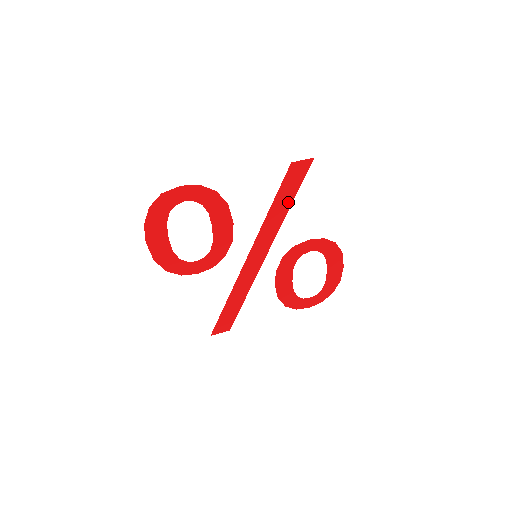
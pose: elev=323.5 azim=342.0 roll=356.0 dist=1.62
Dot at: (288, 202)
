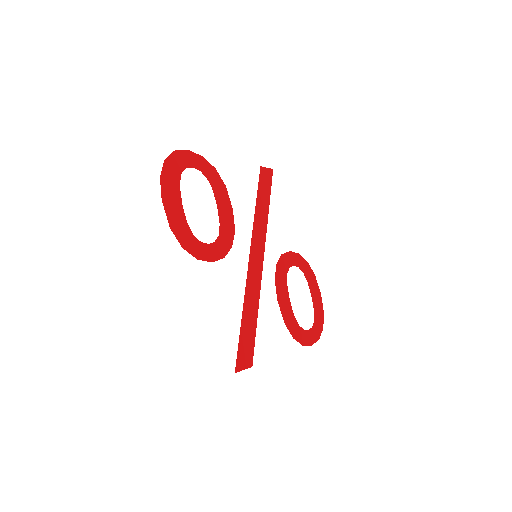
Dot at: (266, 204)
